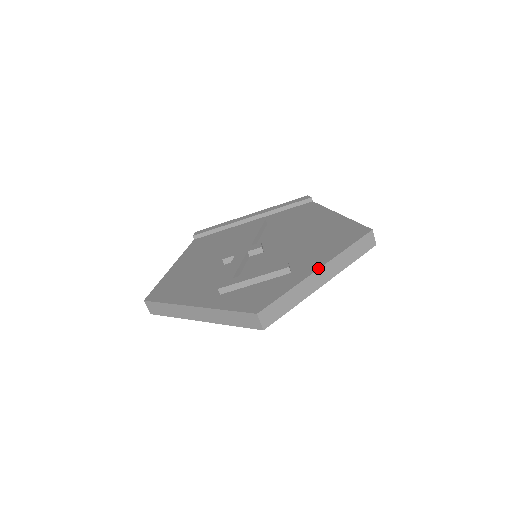
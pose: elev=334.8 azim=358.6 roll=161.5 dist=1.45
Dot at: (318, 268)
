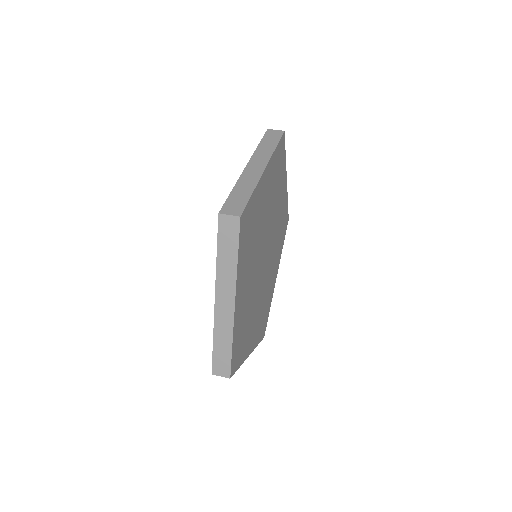
Dot at: (246, 167)
